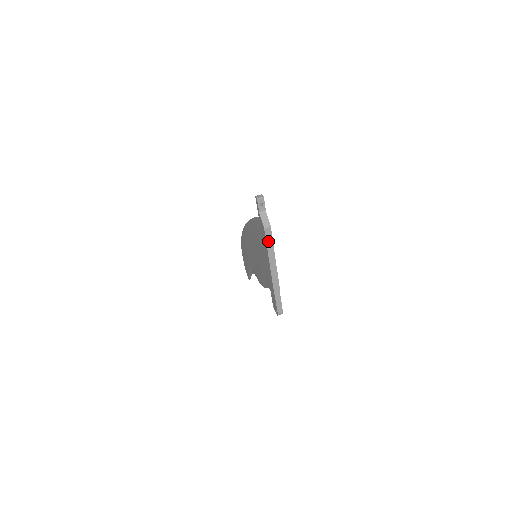
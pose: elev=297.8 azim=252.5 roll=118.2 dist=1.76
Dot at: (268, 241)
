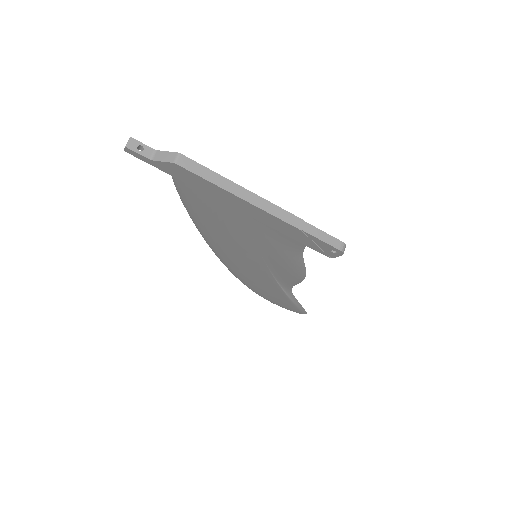
Dot at: (202, 174)
